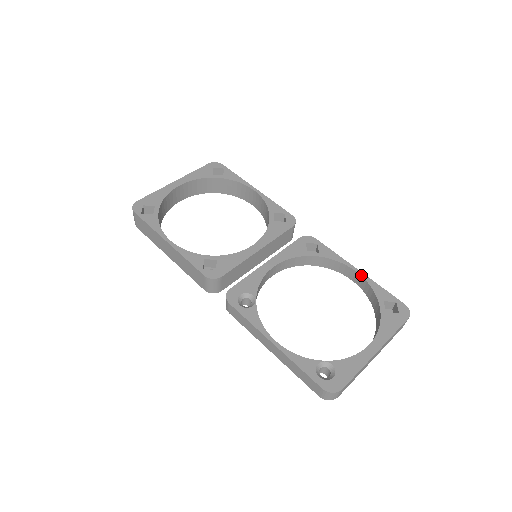
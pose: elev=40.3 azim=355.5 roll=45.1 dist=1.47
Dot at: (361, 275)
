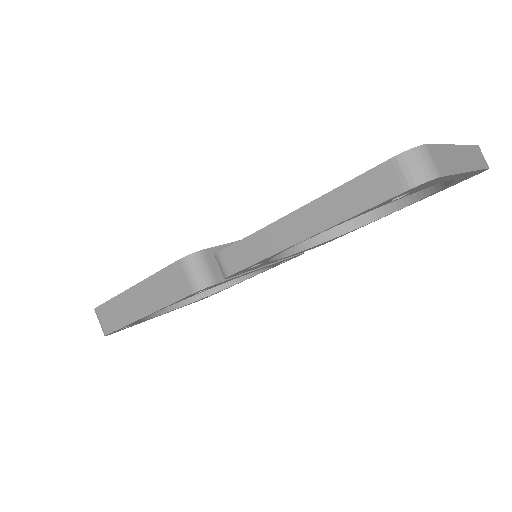
Dot at: occluded
